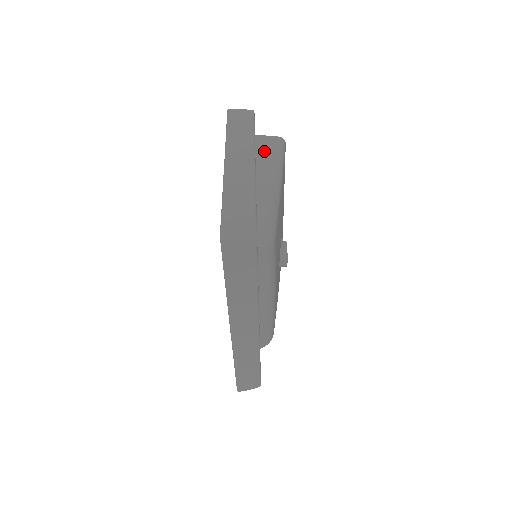
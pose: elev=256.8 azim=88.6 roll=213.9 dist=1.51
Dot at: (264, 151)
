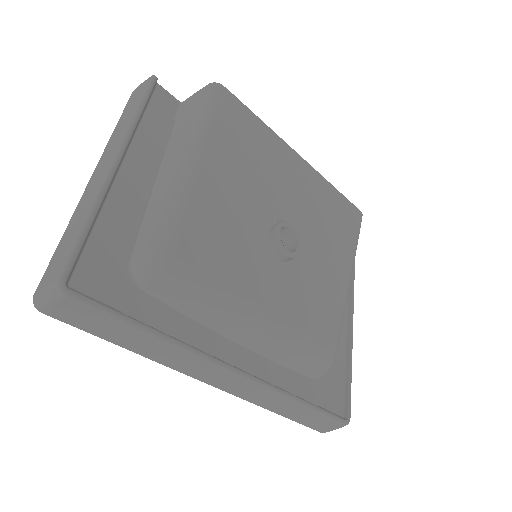
Dot at: (184, 120)
